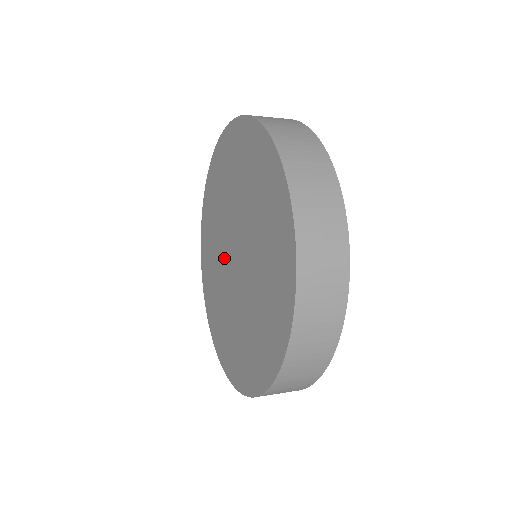
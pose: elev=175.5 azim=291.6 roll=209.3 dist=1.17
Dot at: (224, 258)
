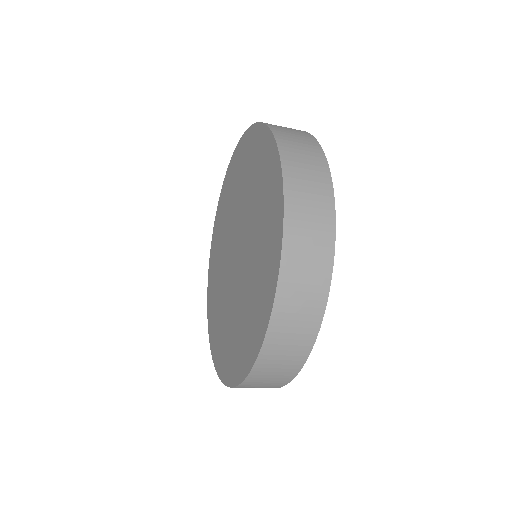
Dot at: (228, 280)
